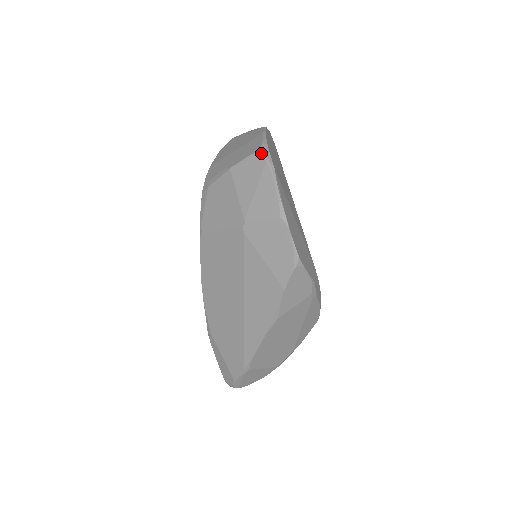
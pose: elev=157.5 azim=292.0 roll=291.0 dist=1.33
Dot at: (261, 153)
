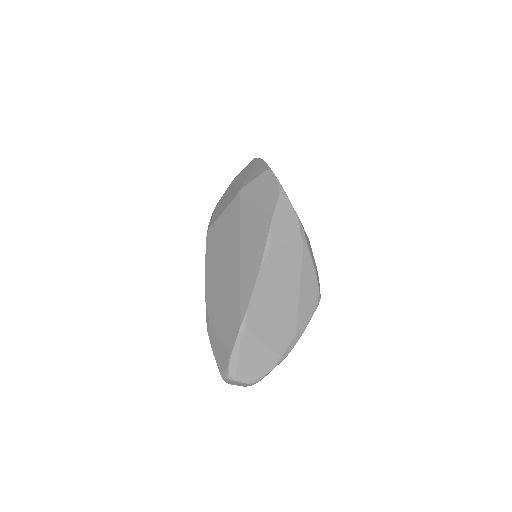
Dot at: (254, 158)
